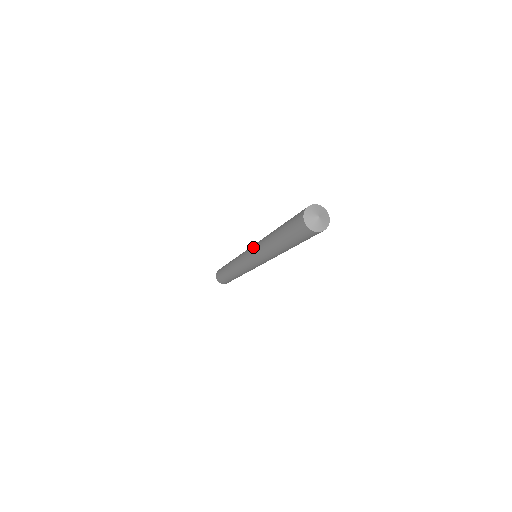
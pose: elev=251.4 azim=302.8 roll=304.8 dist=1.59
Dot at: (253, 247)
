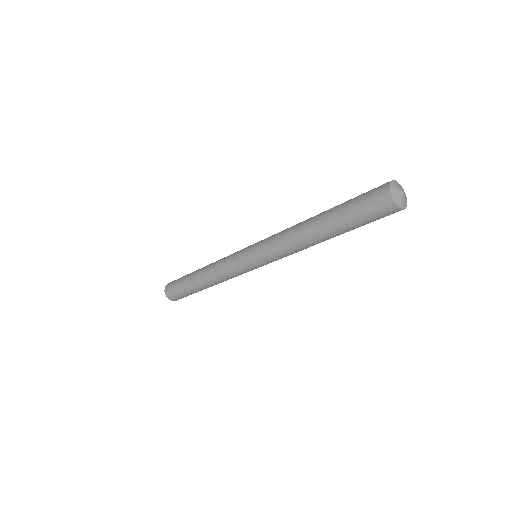
Dot at: (264, 243)
